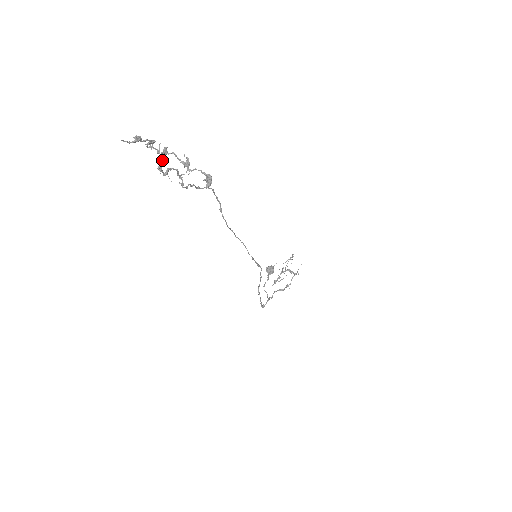
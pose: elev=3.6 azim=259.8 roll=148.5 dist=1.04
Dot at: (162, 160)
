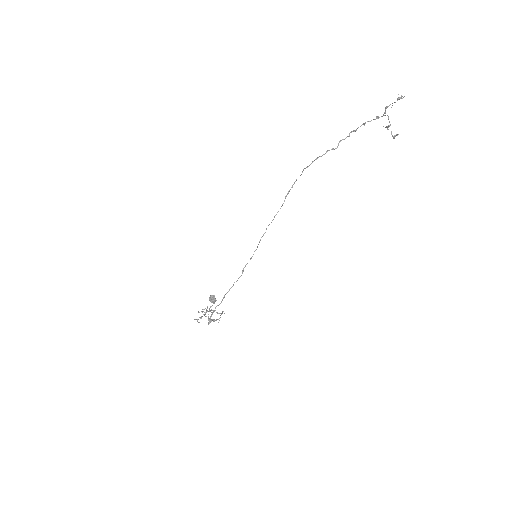
Dot at: (367, 121)
